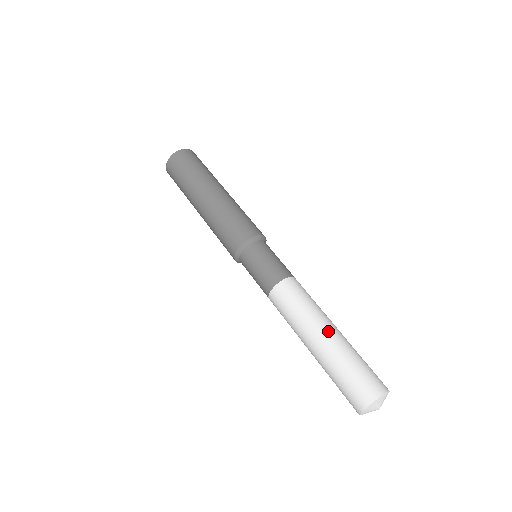
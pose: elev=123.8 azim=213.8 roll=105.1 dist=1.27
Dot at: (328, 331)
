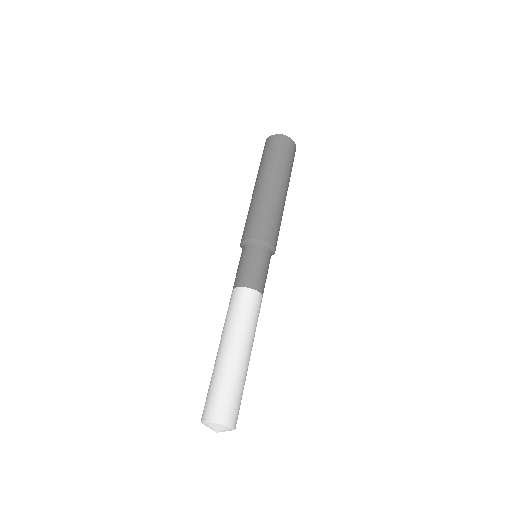
Dot at: (244, 352)
